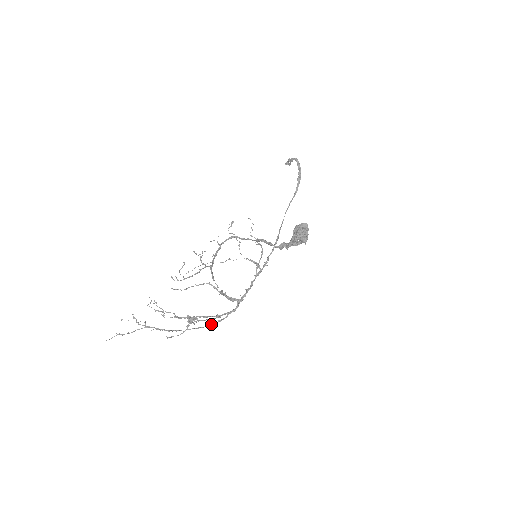
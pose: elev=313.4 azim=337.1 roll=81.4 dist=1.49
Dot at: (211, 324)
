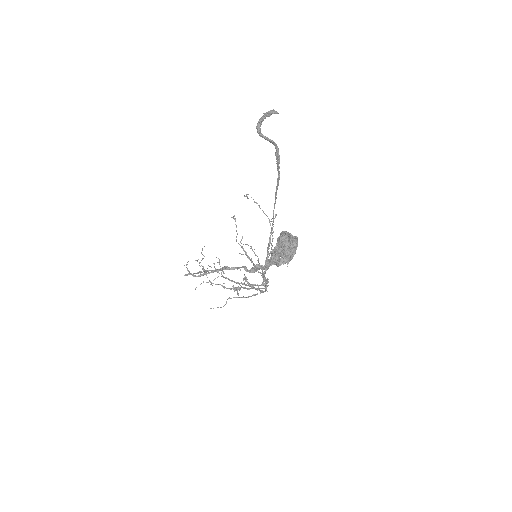
Dot at: (259, 290)
